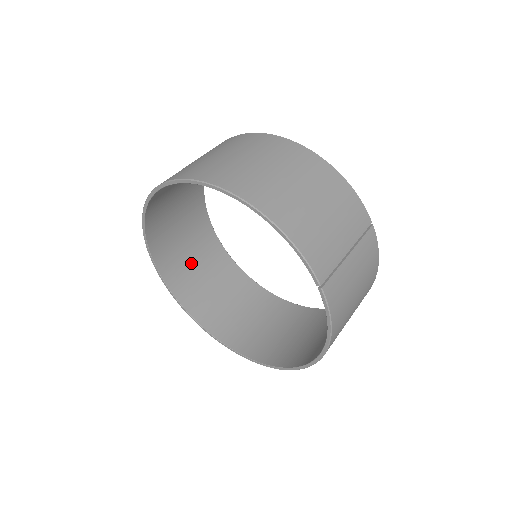
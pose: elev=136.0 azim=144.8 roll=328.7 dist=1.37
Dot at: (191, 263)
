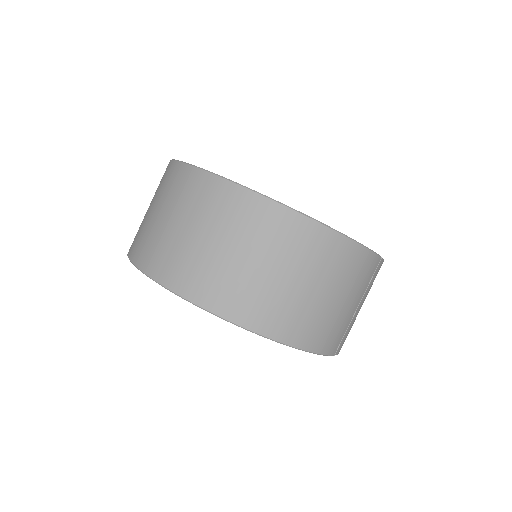
Dot at: occluded
